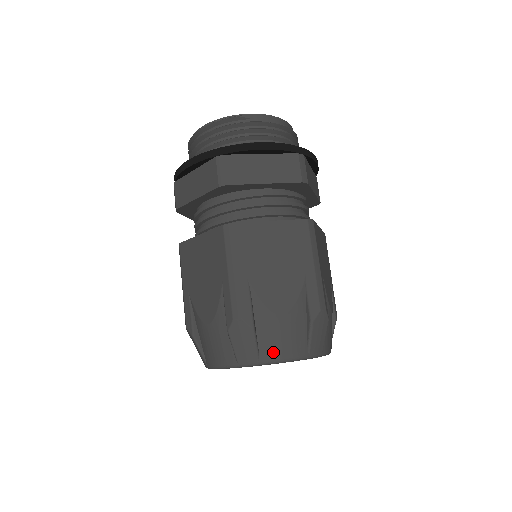
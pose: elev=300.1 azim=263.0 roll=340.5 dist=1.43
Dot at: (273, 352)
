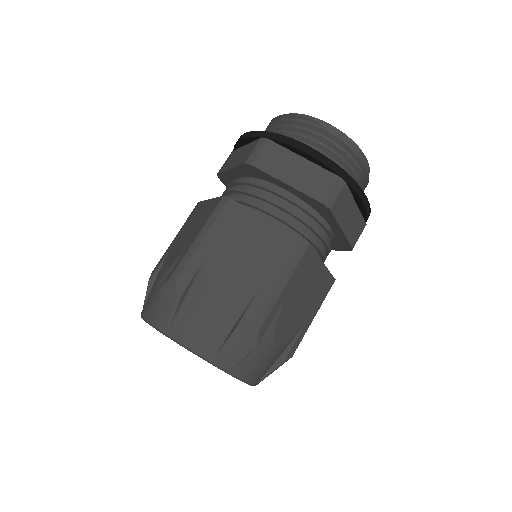
Dot at: (182, 331)
